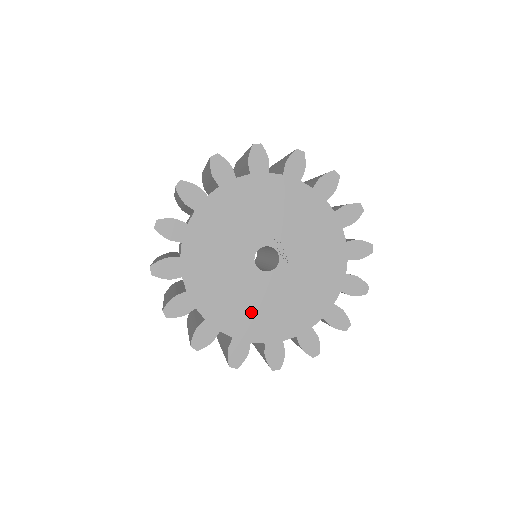
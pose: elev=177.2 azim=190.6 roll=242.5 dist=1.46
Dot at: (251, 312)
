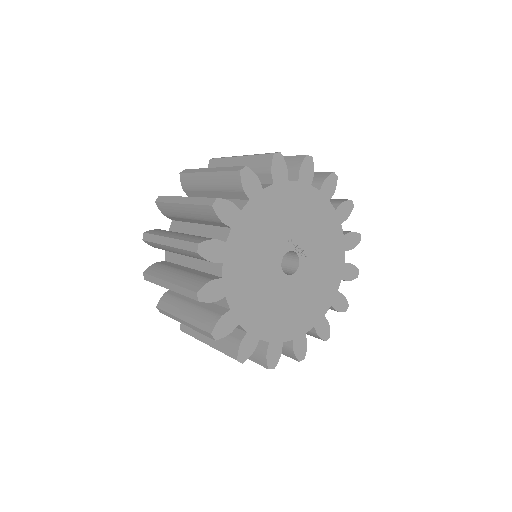
Dot at: (297, 312)
